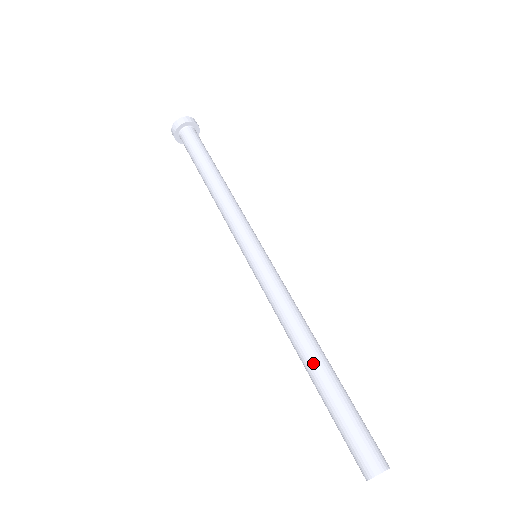
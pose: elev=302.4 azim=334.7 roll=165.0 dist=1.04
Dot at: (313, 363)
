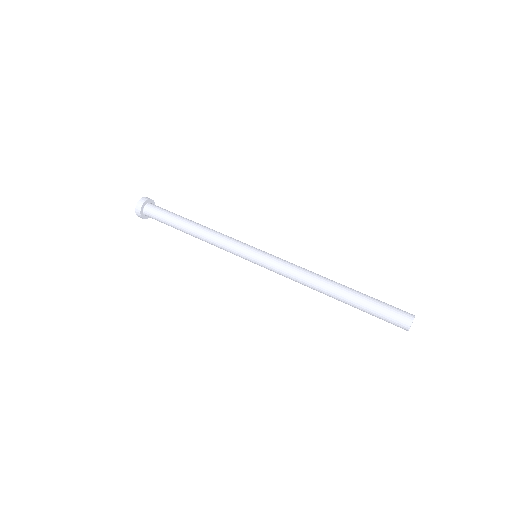
Dot at: (341, 284)
